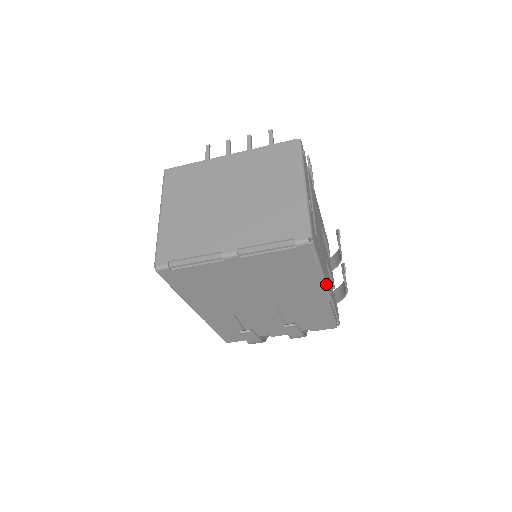
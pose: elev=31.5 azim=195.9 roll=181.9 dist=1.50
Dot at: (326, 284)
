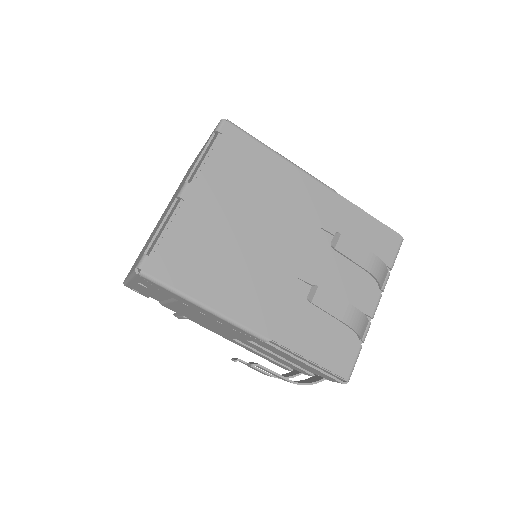
Dot at: (305, 171)
